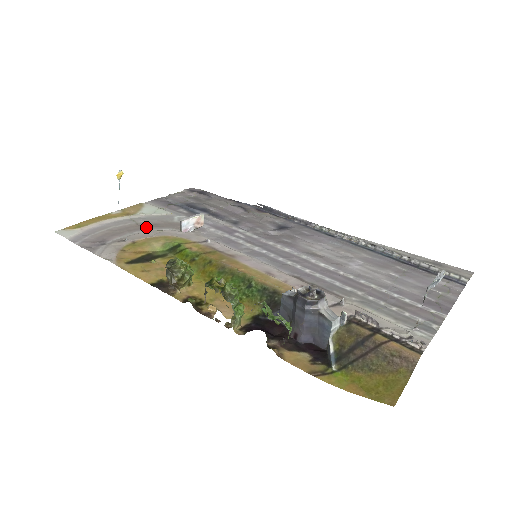
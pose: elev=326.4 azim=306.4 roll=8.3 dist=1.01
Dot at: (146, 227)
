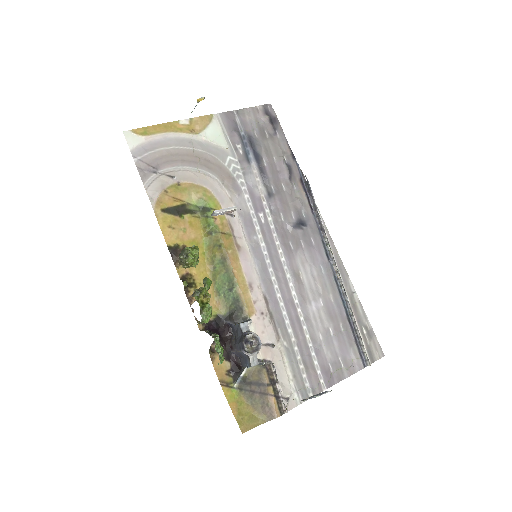
Dot at: (198, 163)
